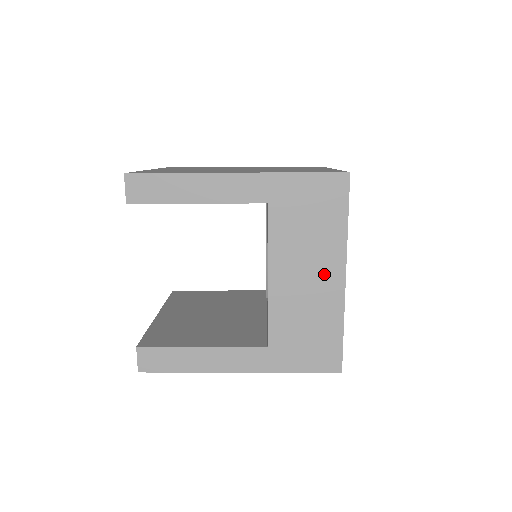
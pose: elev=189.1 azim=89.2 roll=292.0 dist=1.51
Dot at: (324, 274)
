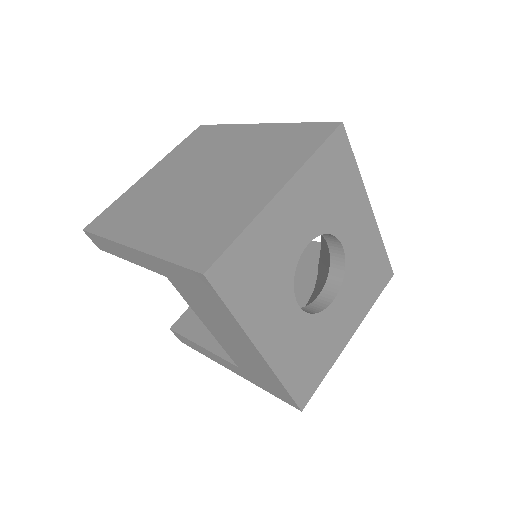
Dot at: (242, 343)
